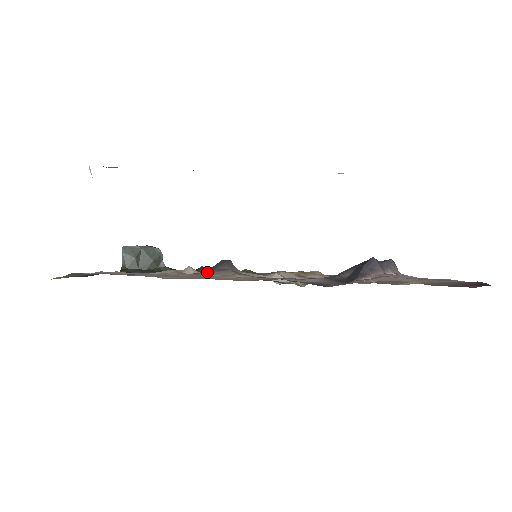
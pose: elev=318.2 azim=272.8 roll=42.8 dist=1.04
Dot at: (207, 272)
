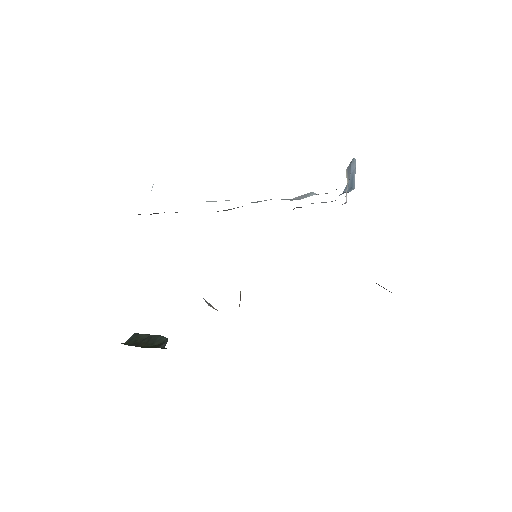
Dot at: occluded
